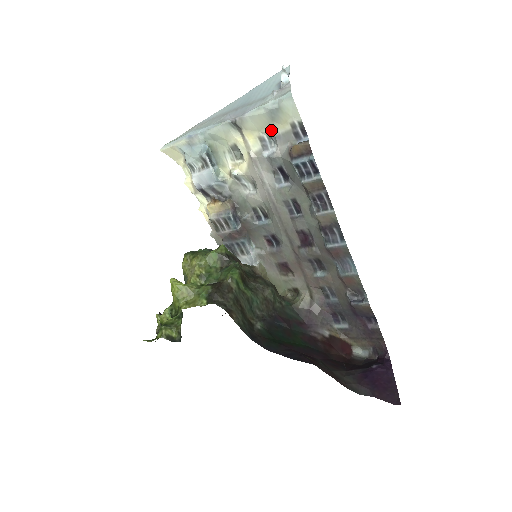
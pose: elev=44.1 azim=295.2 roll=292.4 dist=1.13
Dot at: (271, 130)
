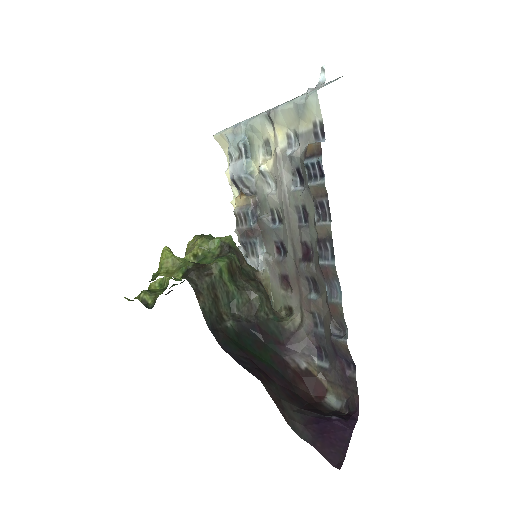
Dot at: (297, 127)
